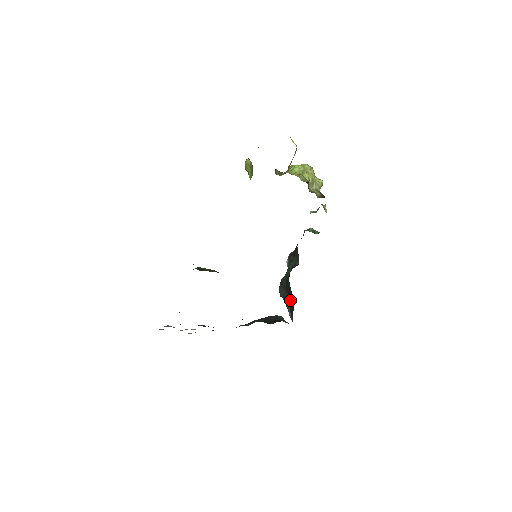
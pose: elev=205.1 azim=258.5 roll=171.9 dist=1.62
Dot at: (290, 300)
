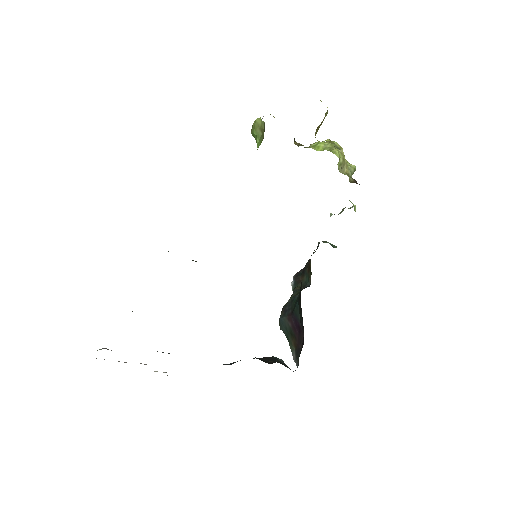
Dot at: (296, 334)
